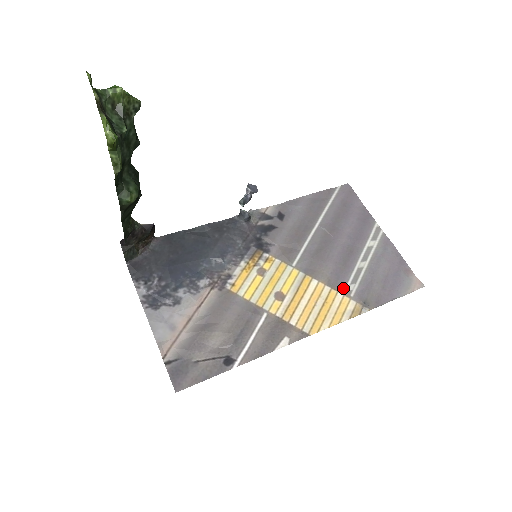
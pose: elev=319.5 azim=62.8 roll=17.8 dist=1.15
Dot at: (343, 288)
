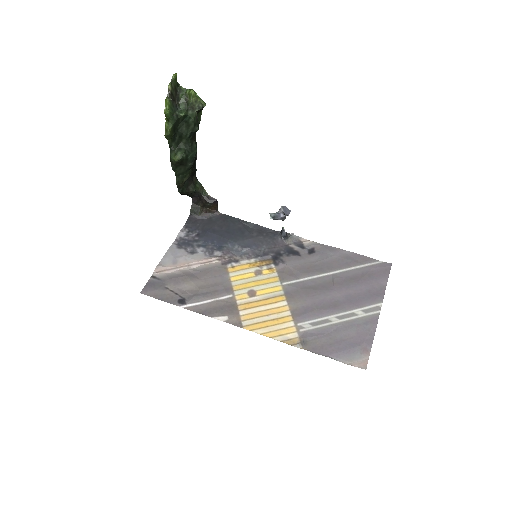
Dot at: (300, 321)
